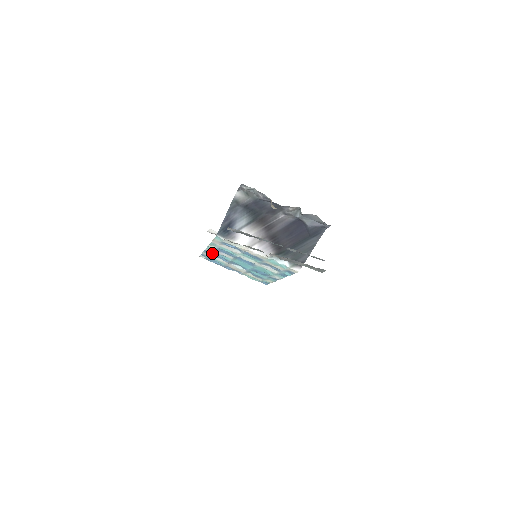
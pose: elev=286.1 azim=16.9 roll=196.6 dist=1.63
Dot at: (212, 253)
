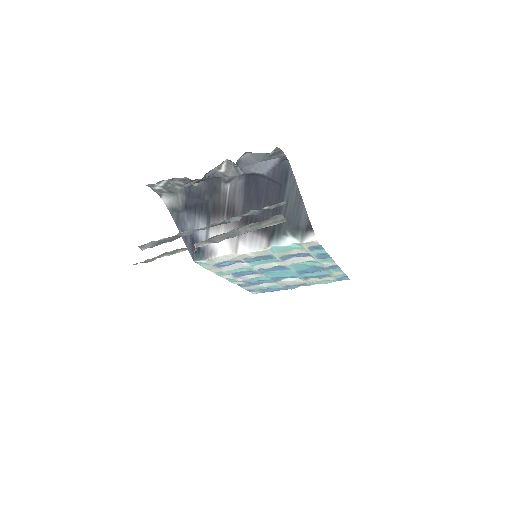
Dot at: (246, 283)
